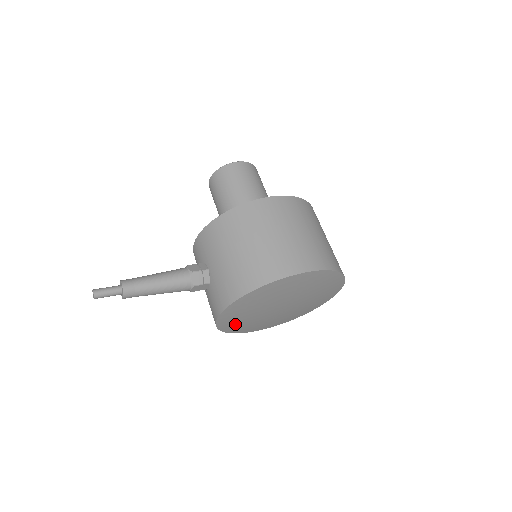
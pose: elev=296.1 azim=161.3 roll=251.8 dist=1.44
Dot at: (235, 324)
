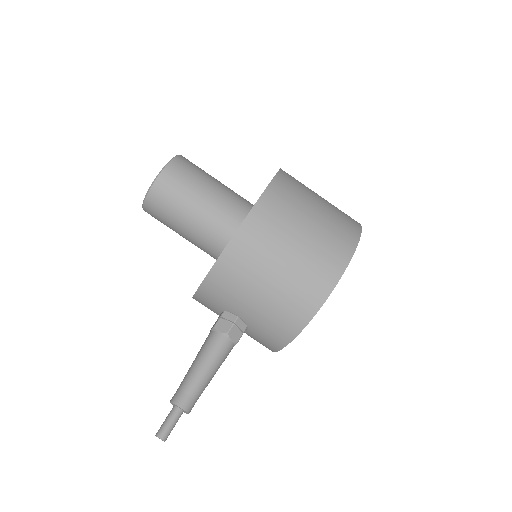
Dot at: occluded
